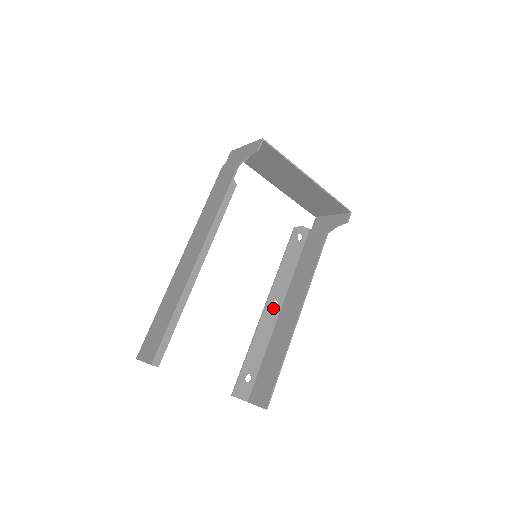
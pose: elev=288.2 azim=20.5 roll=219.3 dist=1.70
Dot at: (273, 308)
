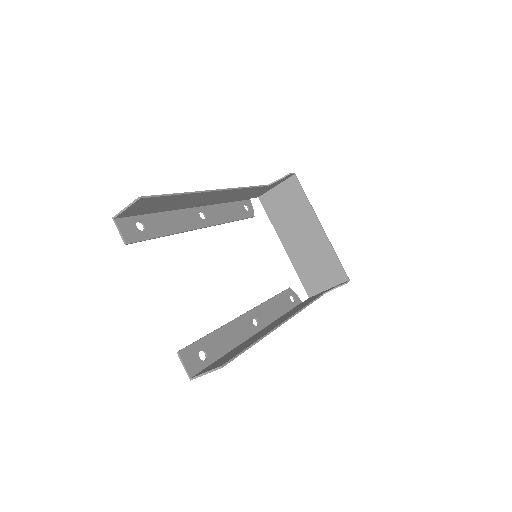
Dot at: (252, 323)
